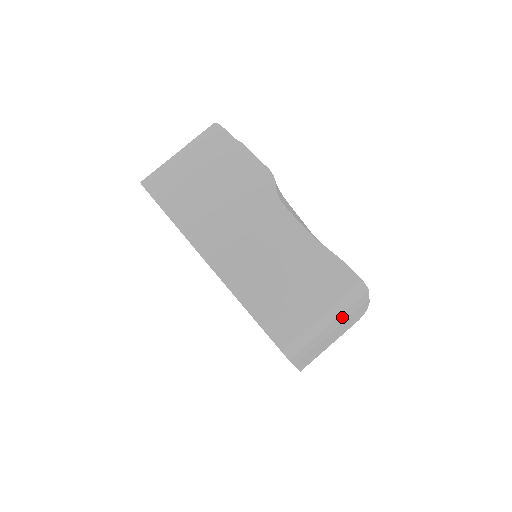
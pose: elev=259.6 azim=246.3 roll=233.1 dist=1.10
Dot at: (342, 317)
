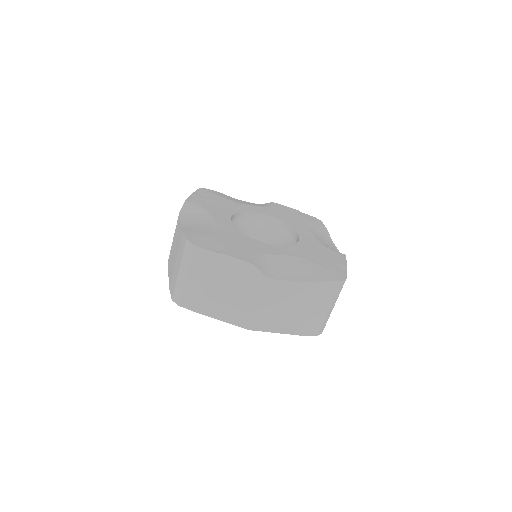
Dot at: occluded
